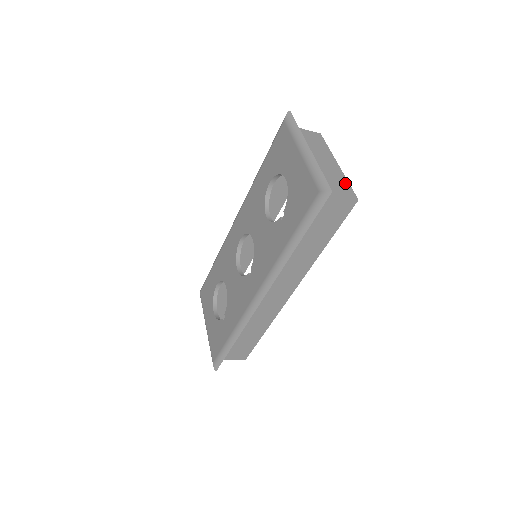
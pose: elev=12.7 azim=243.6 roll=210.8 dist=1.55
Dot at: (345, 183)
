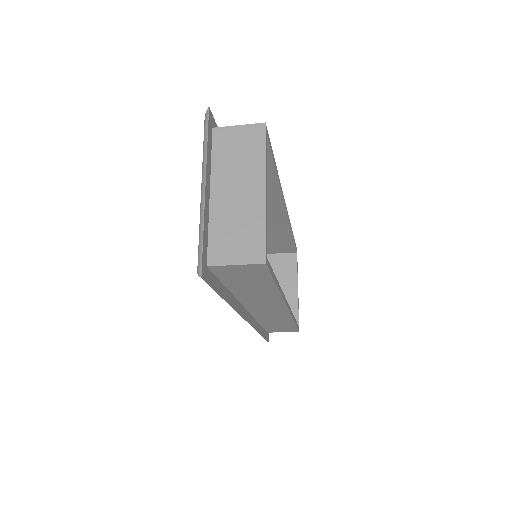
Dot at: (258, 231)
